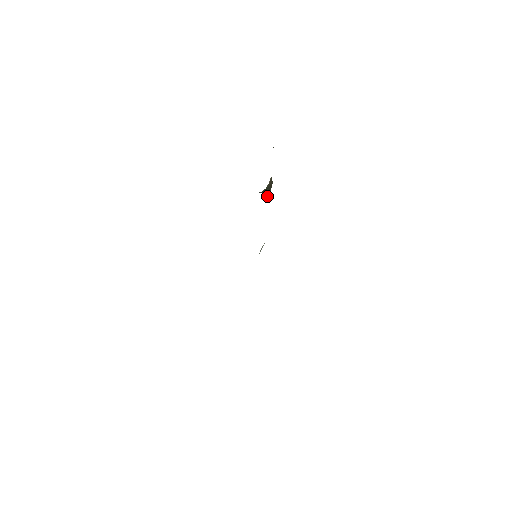
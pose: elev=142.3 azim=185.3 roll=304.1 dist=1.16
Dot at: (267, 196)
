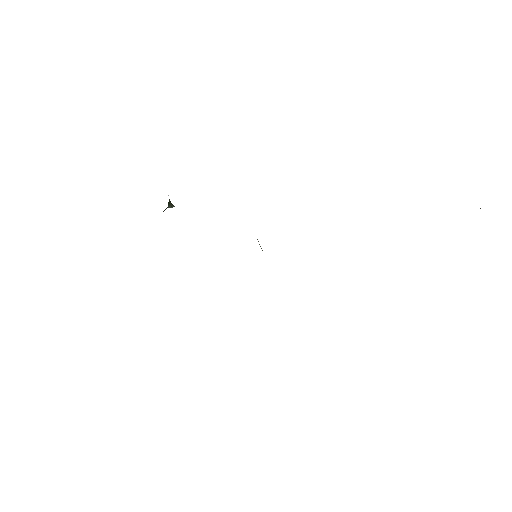
Dot at: (171, 207)
